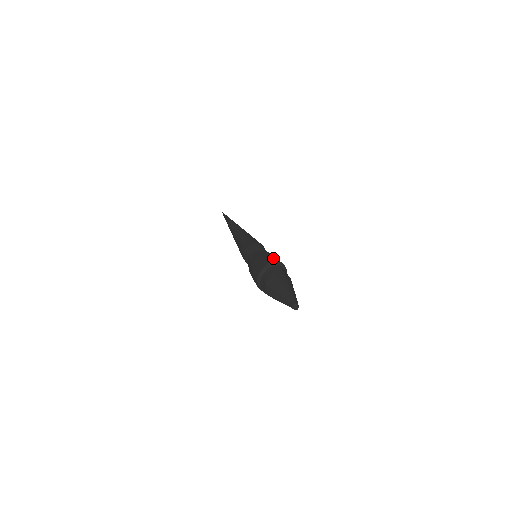
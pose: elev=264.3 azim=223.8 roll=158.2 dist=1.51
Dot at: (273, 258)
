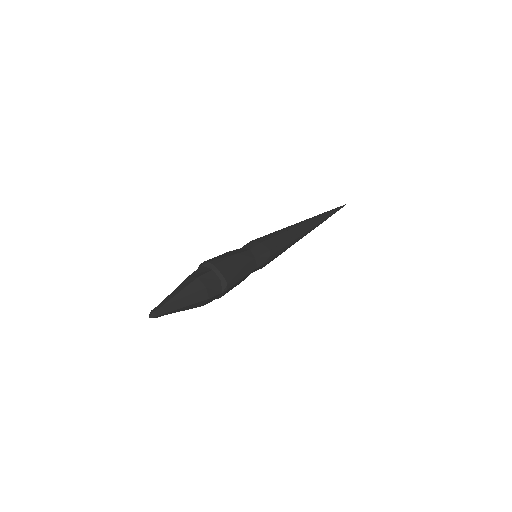
Dot at: occluded
